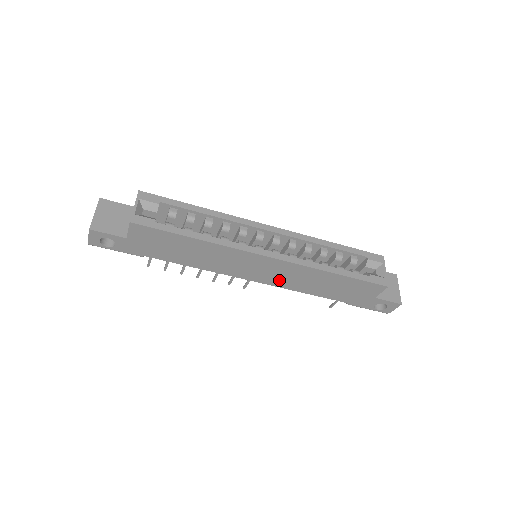
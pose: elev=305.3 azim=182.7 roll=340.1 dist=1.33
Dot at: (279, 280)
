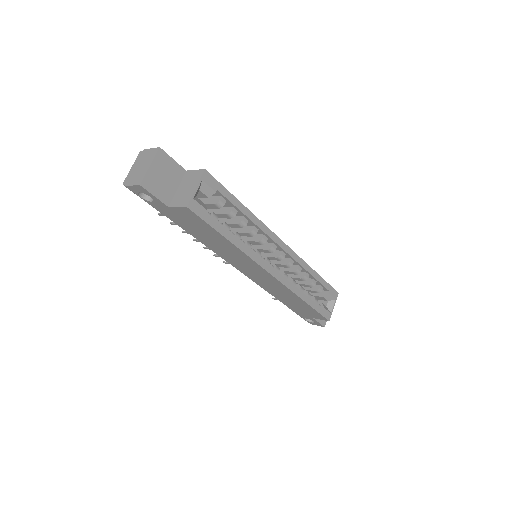
Dot at: (260, 281)
